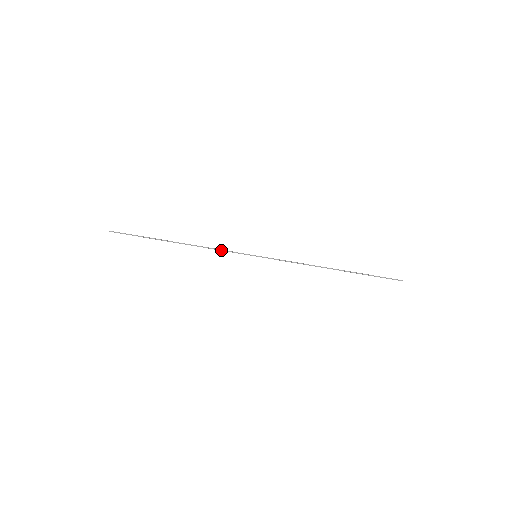
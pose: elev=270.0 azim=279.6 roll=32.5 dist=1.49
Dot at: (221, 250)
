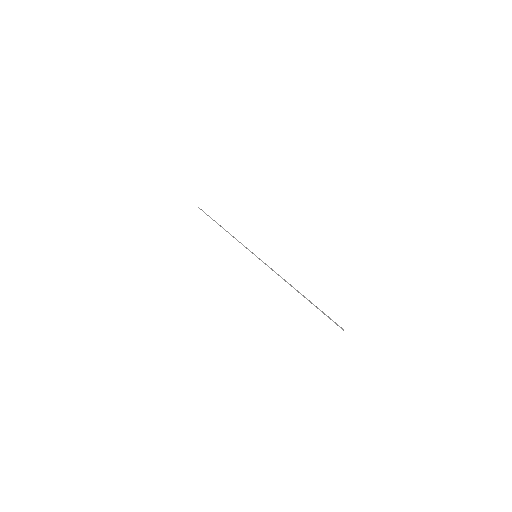
Dot at: (240, 242)
